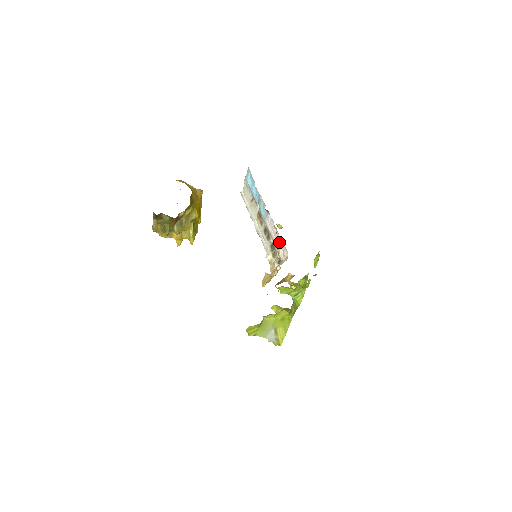
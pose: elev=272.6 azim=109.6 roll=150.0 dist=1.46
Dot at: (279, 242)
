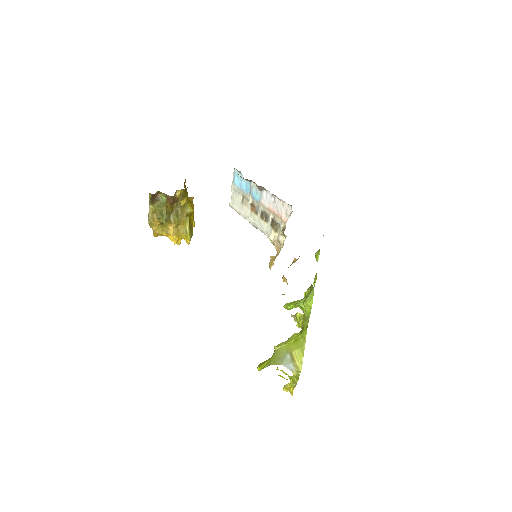
Dot at: (280, 207)
